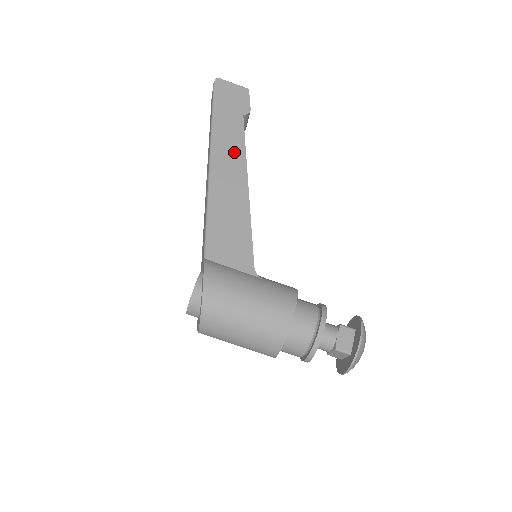
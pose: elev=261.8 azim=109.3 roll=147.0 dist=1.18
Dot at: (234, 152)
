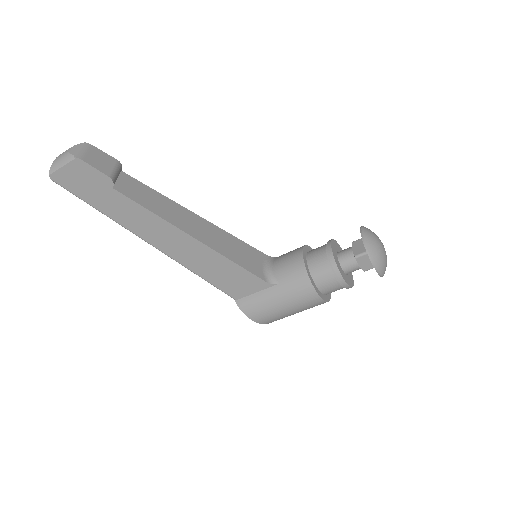
Dot at: (154, 226)
